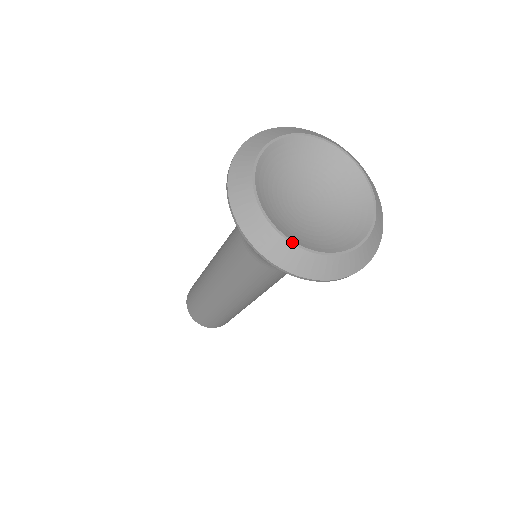
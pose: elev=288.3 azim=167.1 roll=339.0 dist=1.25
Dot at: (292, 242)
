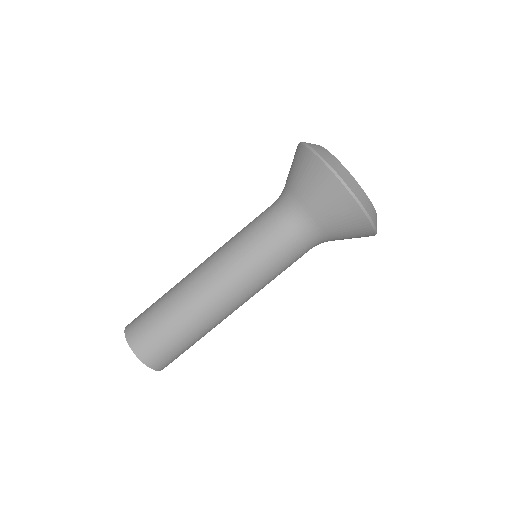
Dot at: occluded
